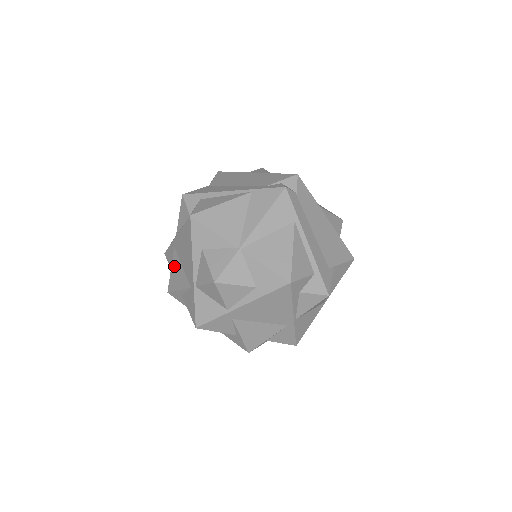
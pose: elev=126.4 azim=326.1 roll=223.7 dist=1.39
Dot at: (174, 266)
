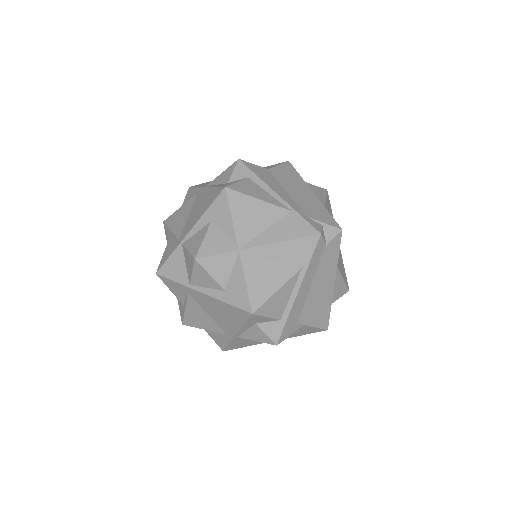
Dot at: (184, 208)
